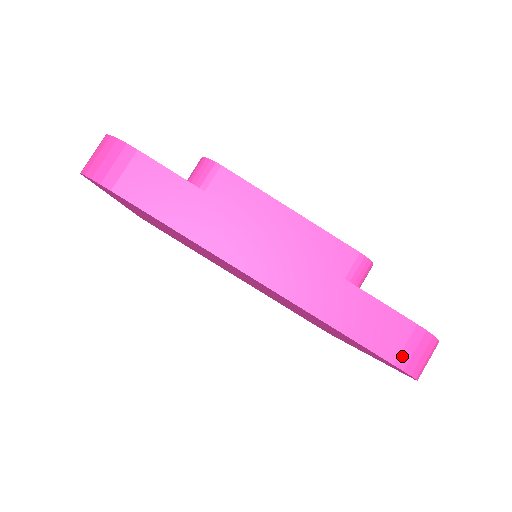
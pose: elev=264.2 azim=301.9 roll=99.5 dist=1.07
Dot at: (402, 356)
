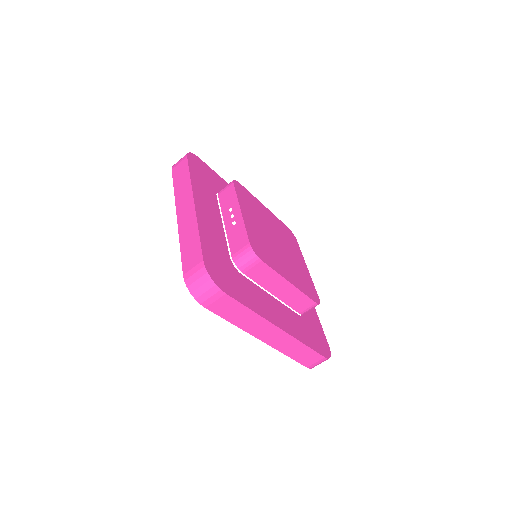
Dot at: (312, 365)
